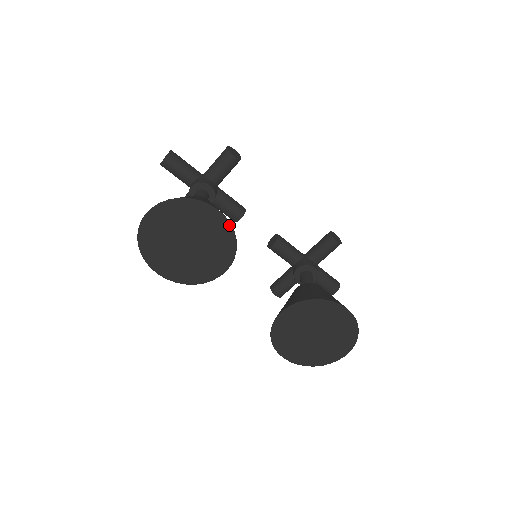
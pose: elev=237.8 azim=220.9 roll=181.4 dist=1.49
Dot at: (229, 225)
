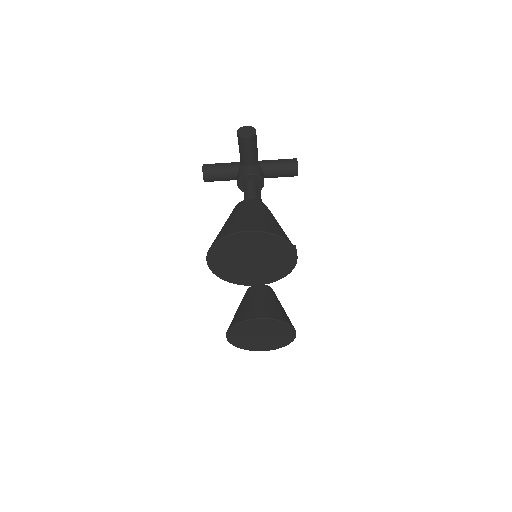
Dot at: (293, 268)
